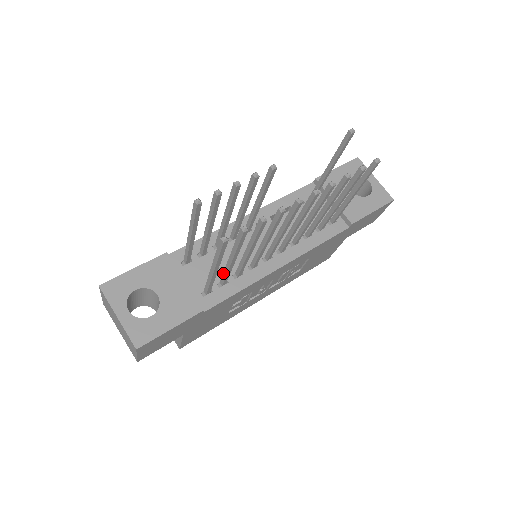
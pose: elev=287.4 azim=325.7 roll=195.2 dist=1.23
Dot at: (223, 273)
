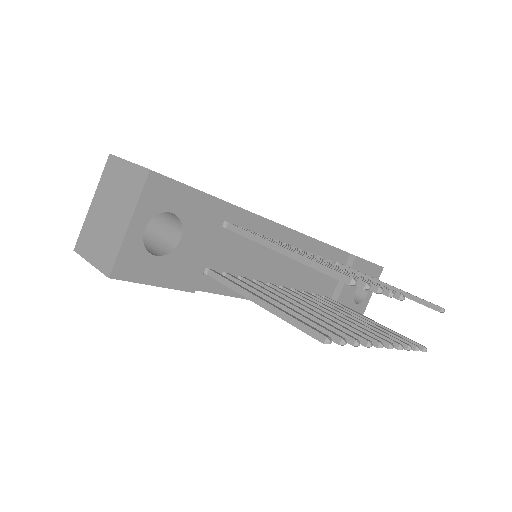
Dot at: (246, 284)
